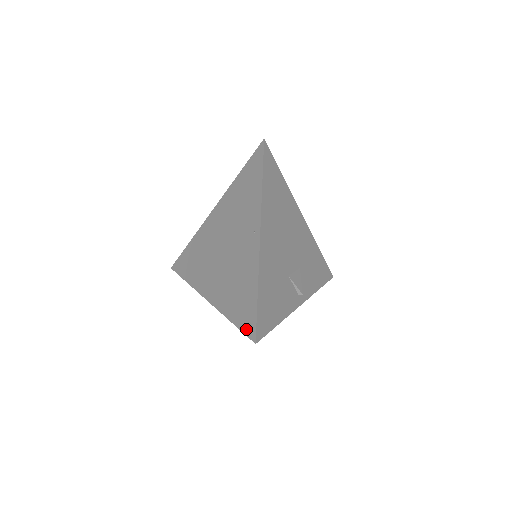
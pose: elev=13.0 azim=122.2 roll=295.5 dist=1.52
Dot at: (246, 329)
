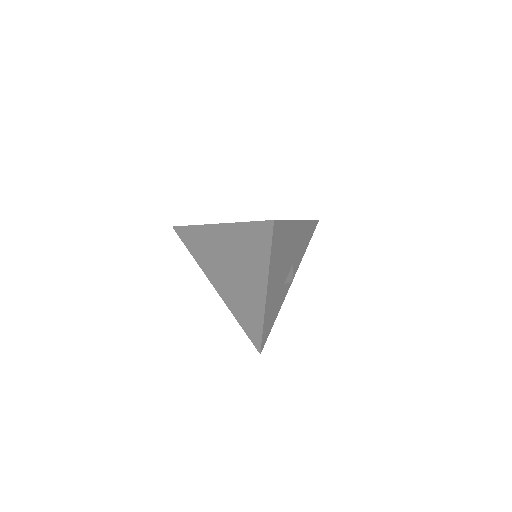
Dot at: (253, 341)
